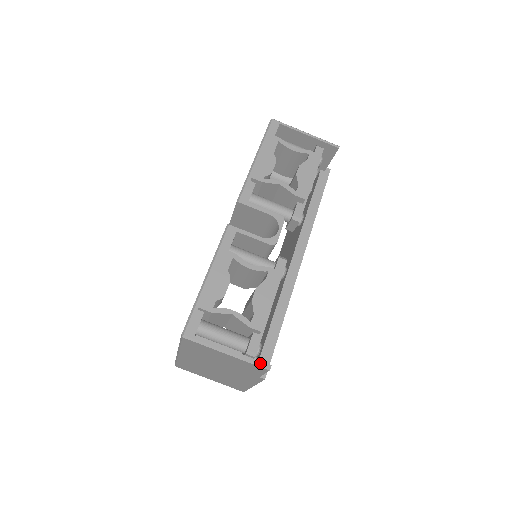
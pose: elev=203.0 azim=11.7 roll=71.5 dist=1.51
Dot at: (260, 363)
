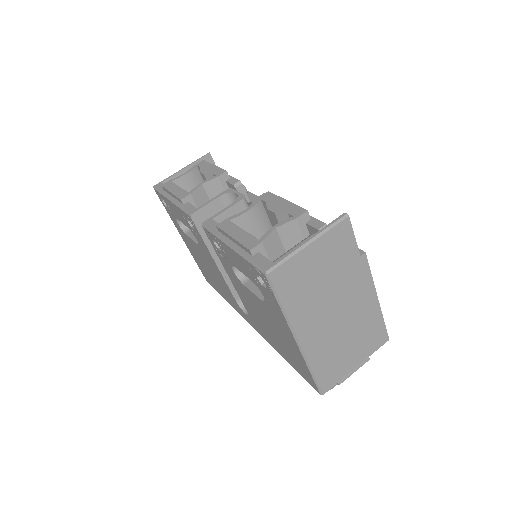
Dot at: (336, 220)
